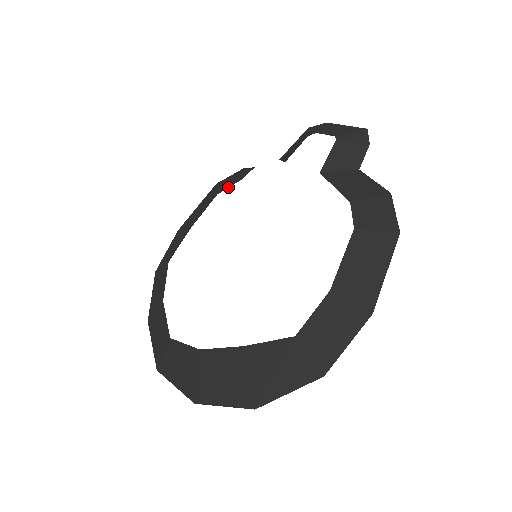
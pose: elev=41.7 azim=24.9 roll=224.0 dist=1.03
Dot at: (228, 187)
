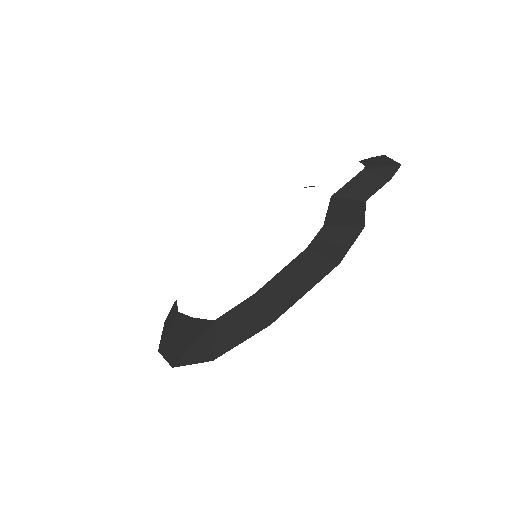
Dot at: occluded
